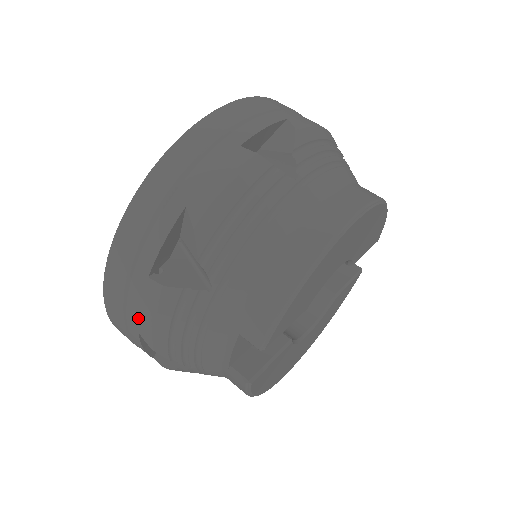
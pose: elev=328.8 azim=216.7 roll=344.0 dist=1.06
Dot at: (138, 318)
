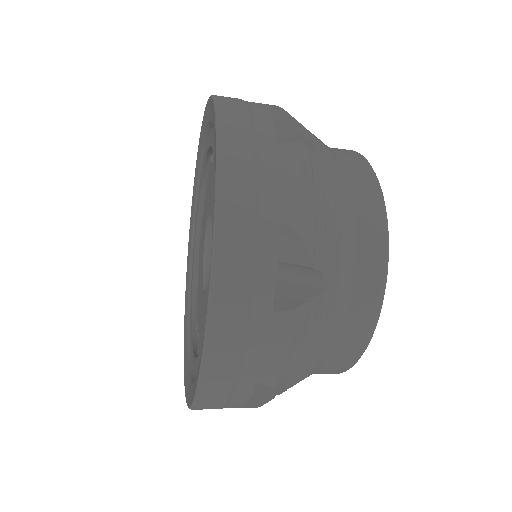
Dot at: occluded
